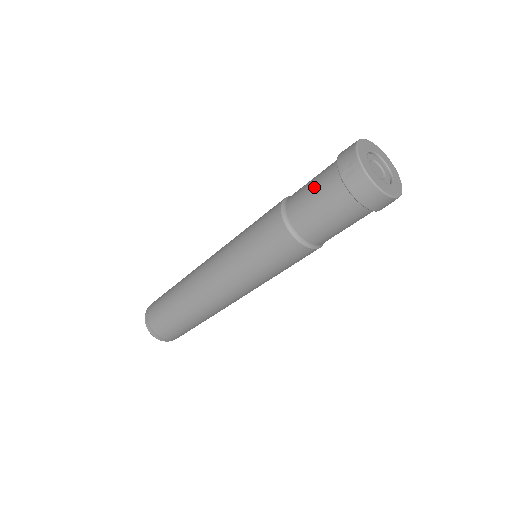
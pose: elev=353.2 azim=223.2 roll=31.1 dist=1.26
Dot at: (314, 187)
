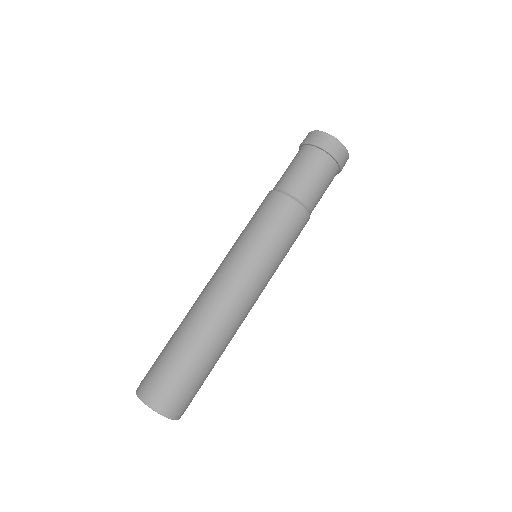
Dot at: (290, 164)
